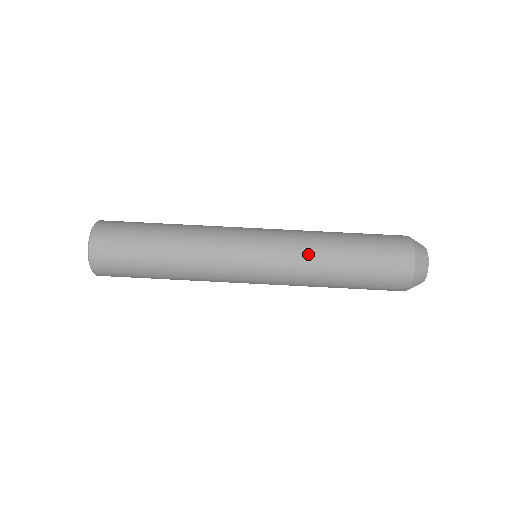
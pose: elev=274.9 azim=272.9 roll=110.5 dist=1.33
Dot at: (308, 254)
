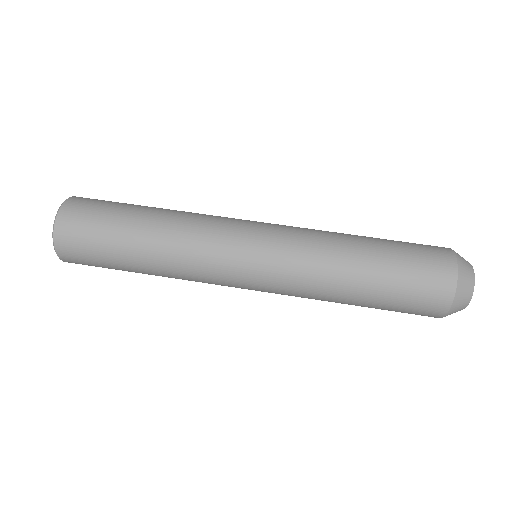
Dot at: (320, 247)
